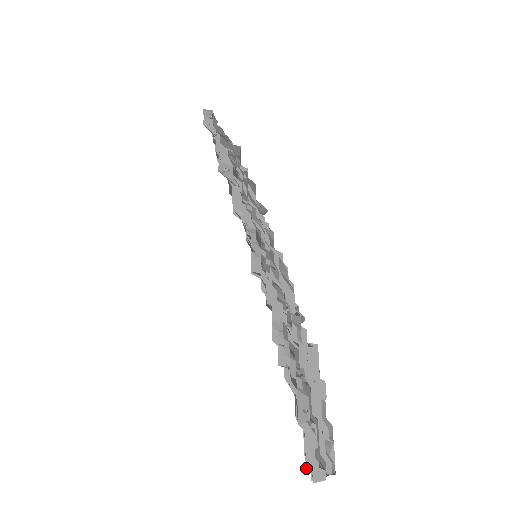
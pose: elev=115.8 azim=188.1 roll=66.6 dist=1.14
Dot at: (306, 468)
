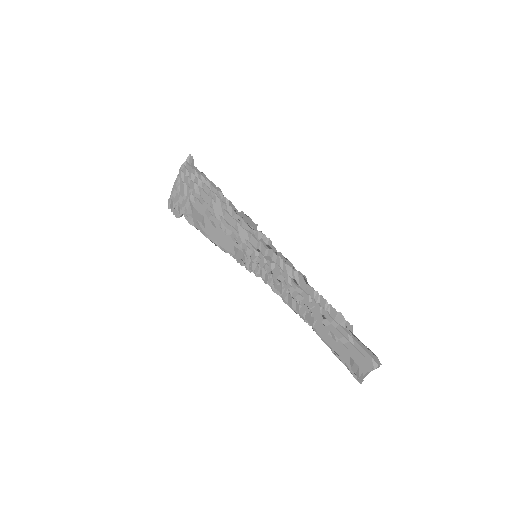
Dot at: (368, 360)
